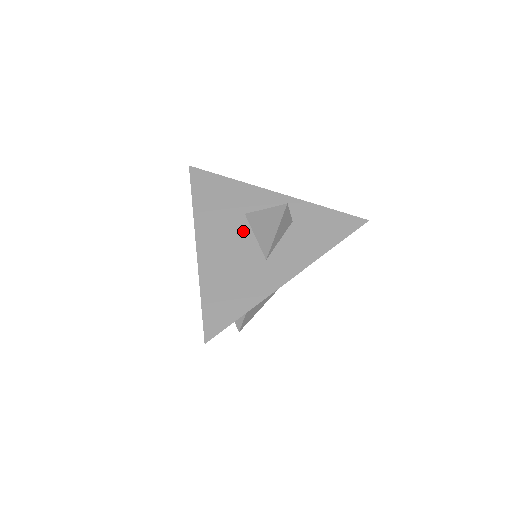
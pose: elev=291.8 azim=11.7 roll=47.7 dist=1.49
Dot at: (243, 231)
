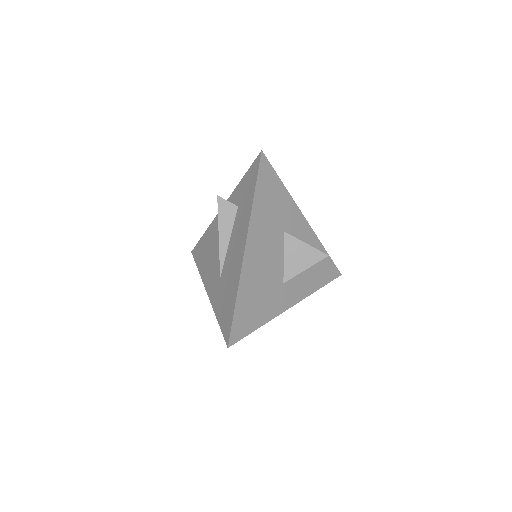
Dot at: (278, 248)
